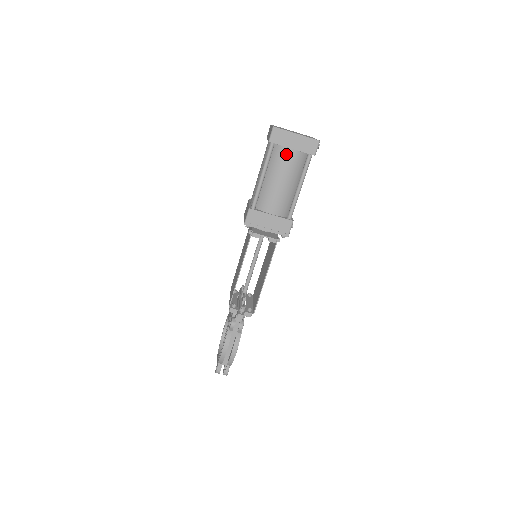
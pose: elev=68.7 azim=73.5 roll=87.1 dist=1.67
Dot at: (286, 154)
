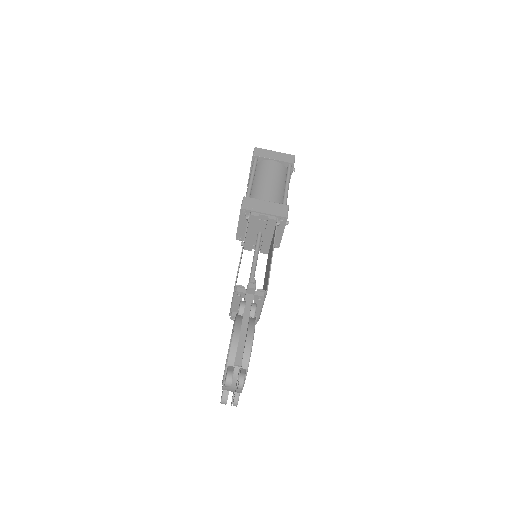
Dot at: (269, 164)
